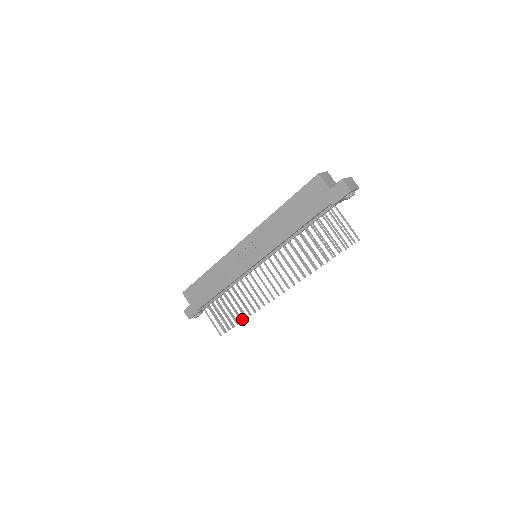
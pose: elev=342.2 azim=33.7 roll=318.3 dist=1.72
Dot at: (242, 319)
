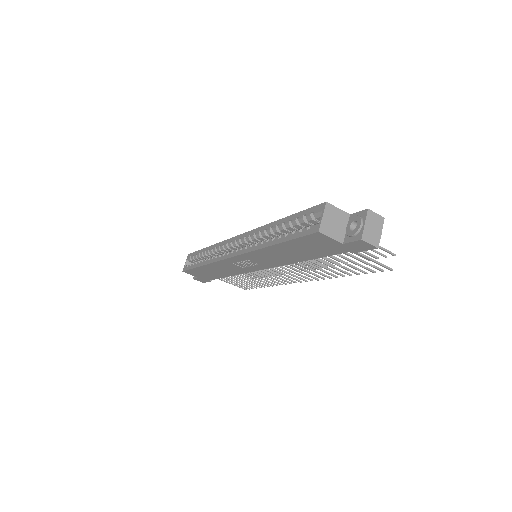
Dot at: occluded
